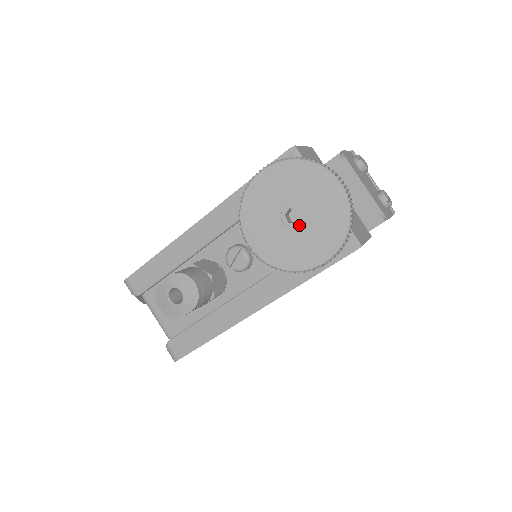
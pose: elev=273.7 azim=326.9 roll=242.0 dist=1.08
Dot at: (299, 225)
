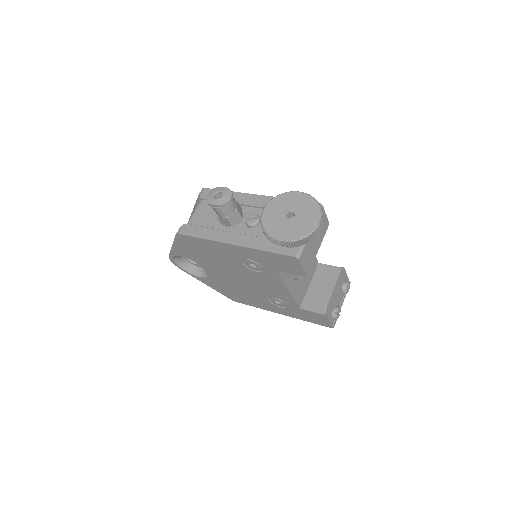
Dot at: (289, 220)
